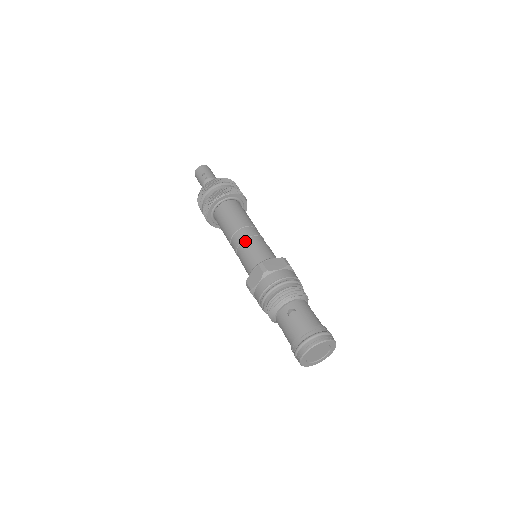
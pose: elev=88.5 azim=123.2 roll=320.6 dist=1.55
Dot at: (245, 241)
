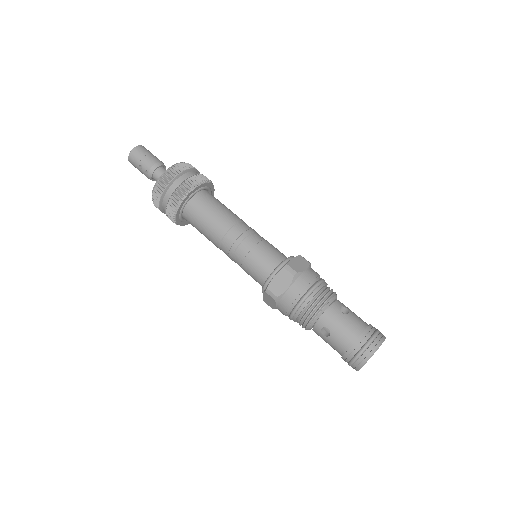
Dot at: (235, 255)
